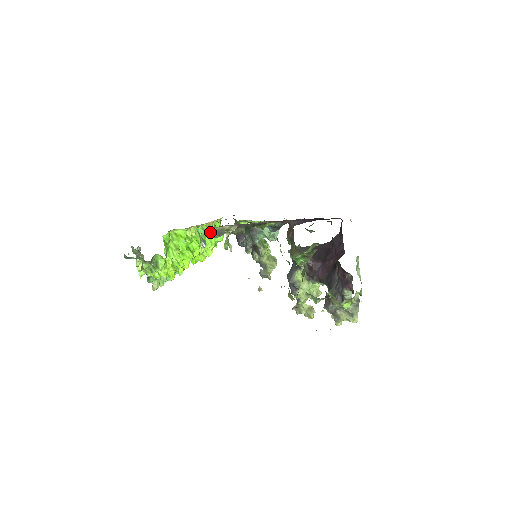
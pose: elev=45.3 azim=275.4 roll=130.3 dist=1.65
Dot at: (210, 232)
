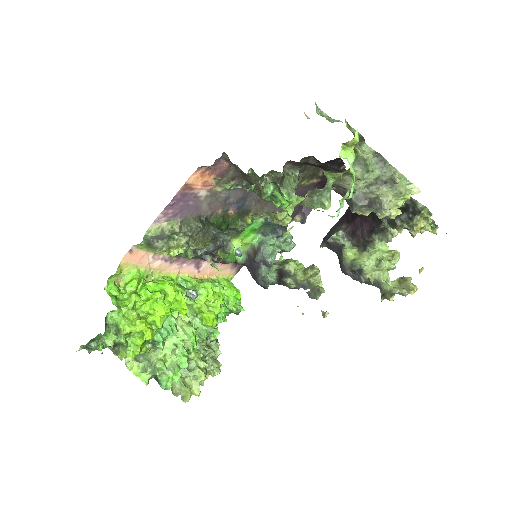
Dot at: (148, 243)
